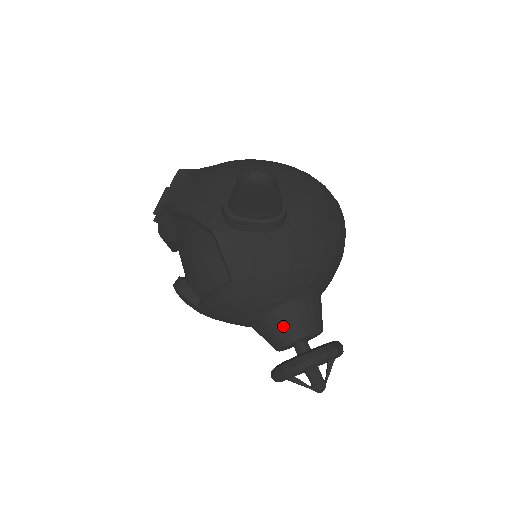
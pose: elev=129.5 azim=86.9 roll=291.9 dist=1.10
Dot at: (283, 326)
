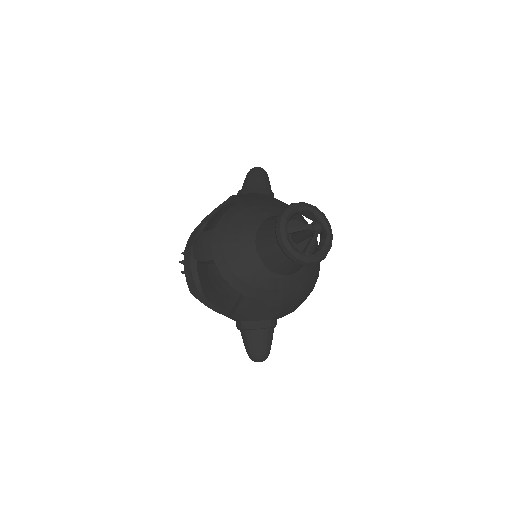
Dot at: occluded
